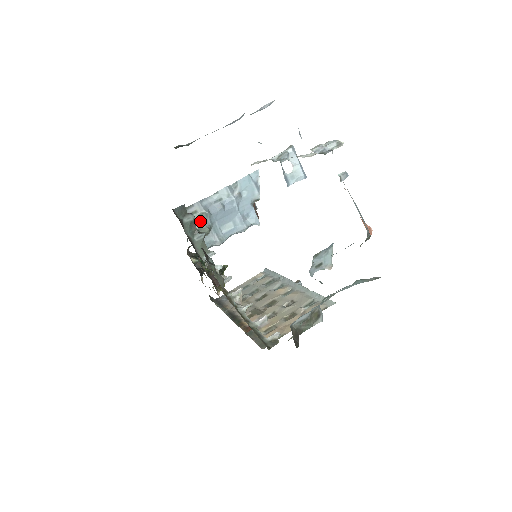
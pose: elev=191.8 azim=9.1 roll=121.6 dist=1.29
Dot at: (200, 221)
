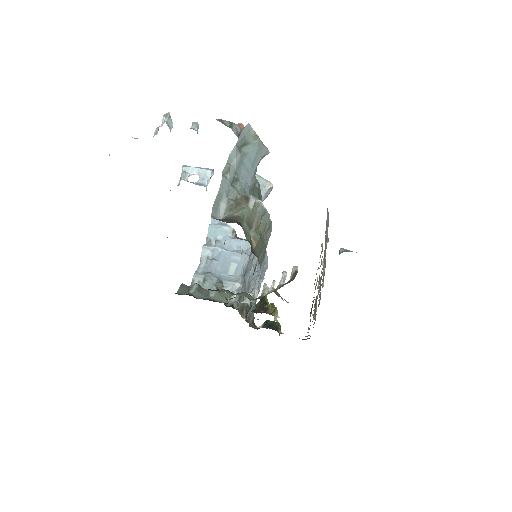
Dot at: (208, 284)
